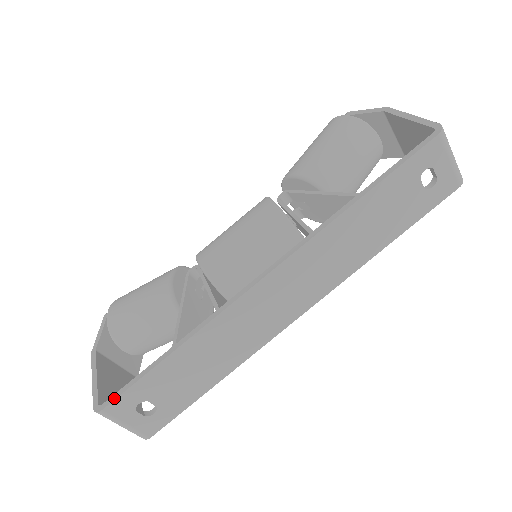
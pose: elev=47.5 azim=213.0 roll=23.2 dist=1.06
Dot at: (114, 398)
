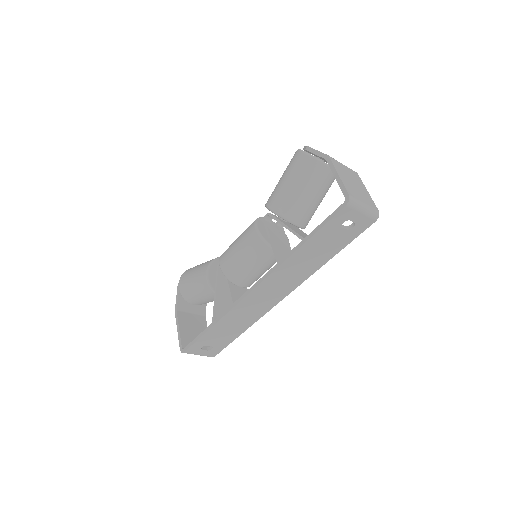
Dot at: (188, 347)
